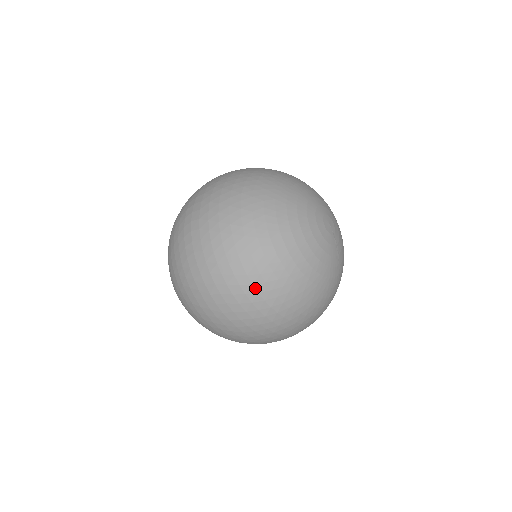
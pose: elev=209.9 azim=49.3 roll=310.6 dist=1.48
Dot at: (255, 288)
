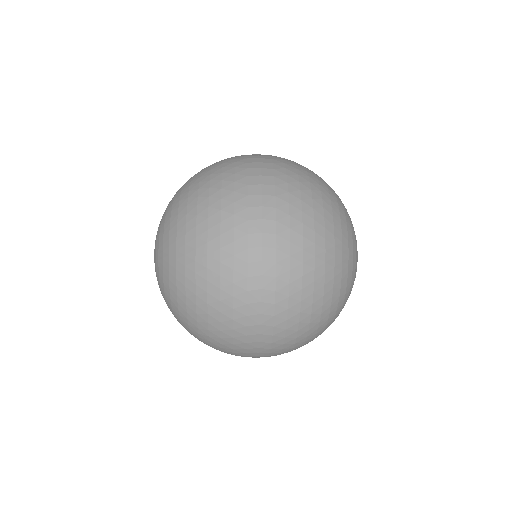
Dot at: (306, 339)
